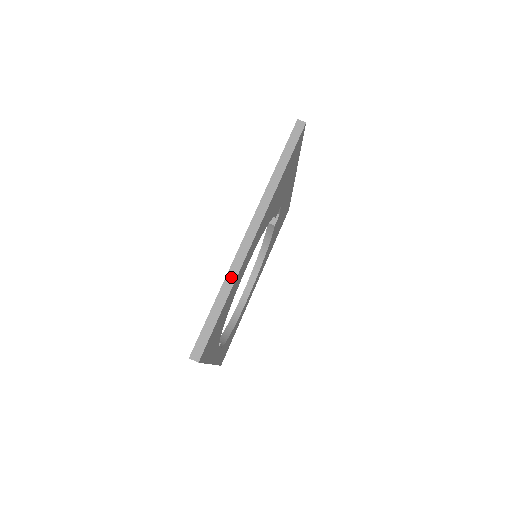
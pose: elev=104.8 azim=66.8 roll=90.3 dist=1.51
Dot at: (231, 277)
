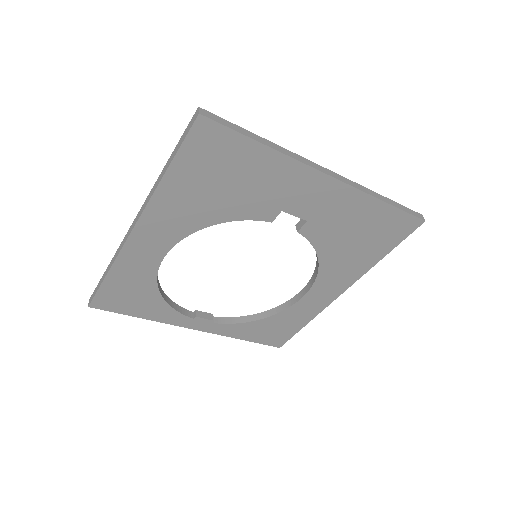
Dot at: (115, 257)
